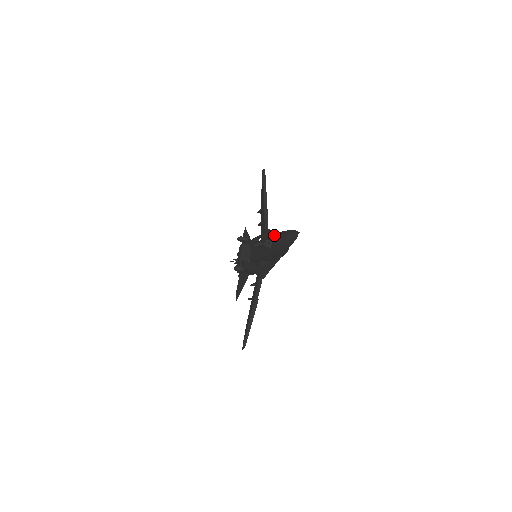
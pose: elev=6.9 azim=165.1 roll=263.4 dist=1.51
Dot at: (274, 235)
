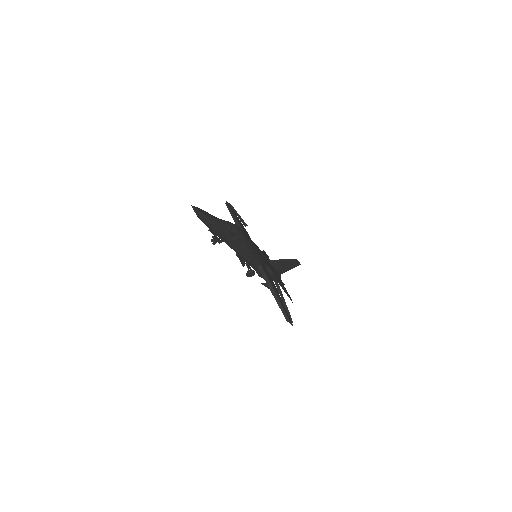
Dot at: occluded
